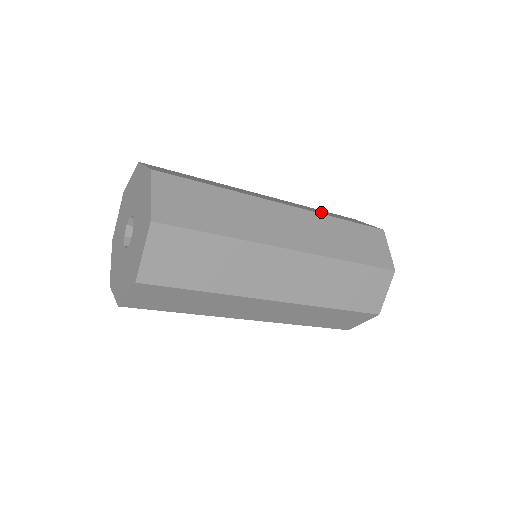
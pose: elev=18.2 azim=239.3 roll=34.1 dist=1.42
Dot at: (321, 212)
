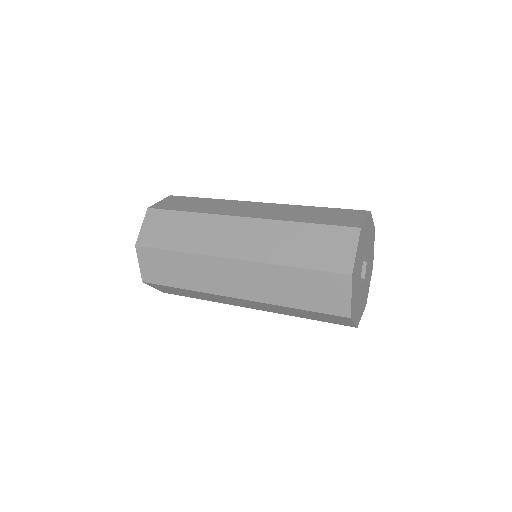
Dot at: (295, 215)
